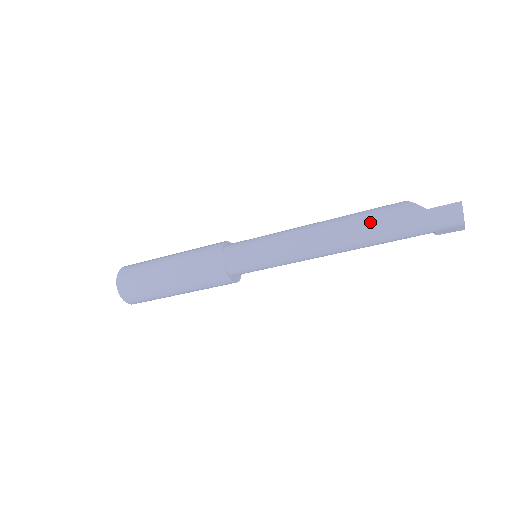
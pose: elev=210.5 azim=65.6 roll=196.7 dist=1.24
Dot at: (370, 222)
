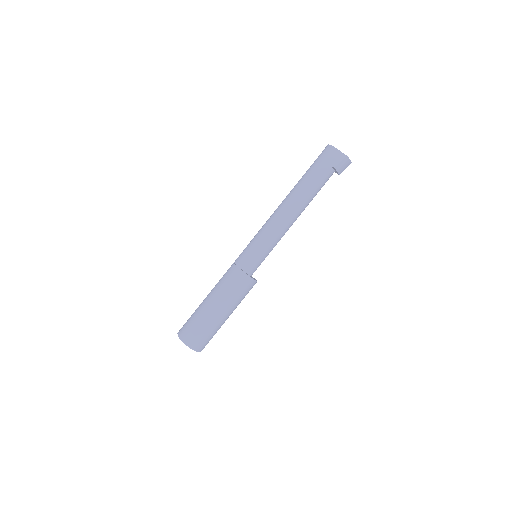
Dot at: occluded
